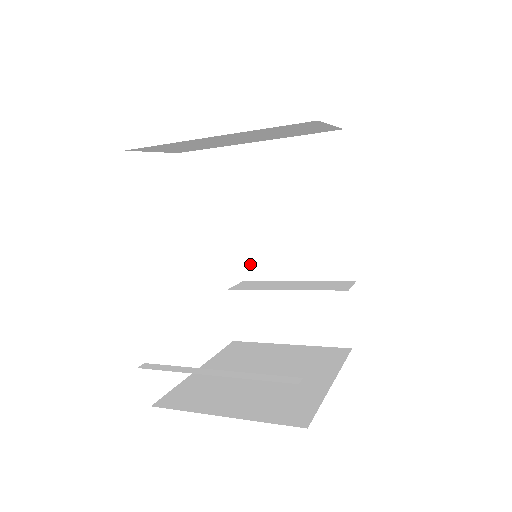
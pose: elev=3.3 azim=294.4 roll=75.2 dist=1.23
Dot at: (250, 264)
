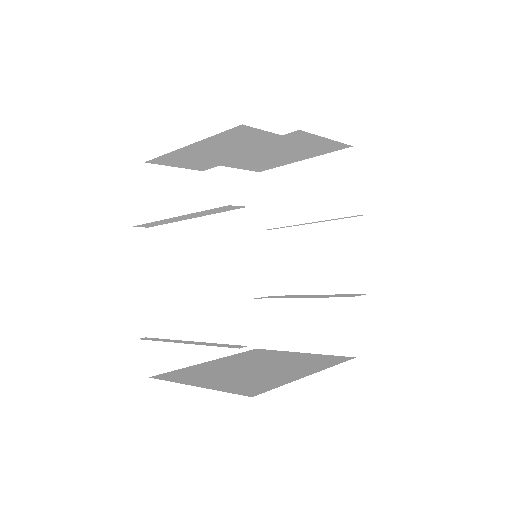
Dot at: (280, 279)
